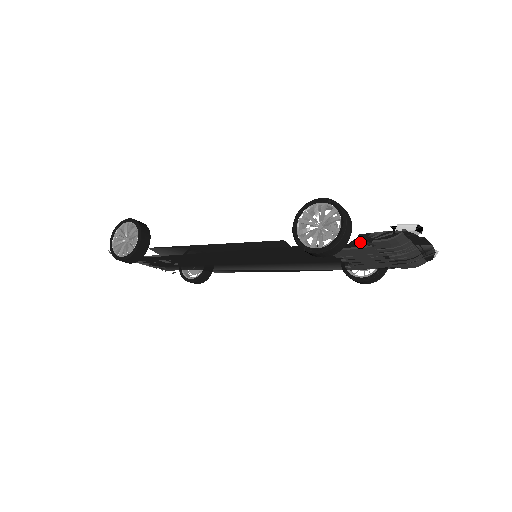
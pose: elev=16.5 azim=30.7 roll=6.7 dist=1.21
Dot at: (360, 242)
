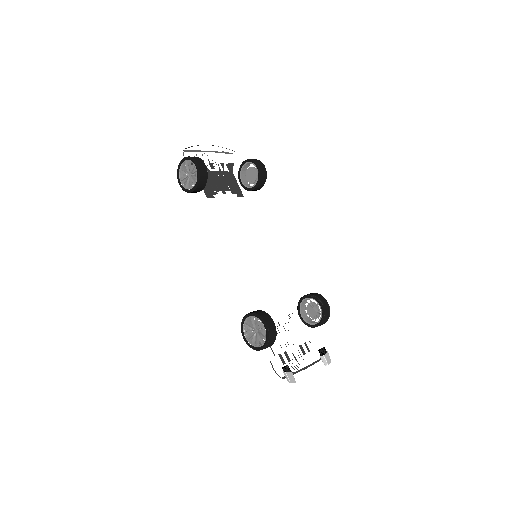
Dot at: (319, 304)
